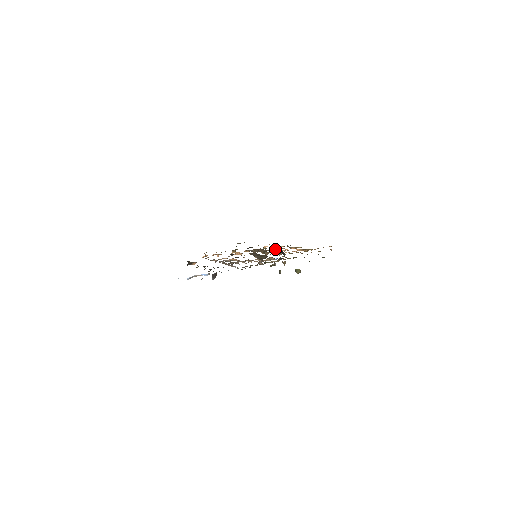
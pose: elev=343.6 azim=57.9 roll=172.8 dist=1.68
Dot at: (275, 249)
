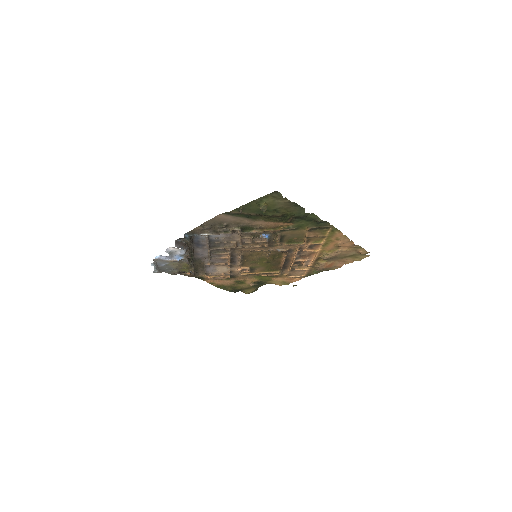
Dot at: occluded
